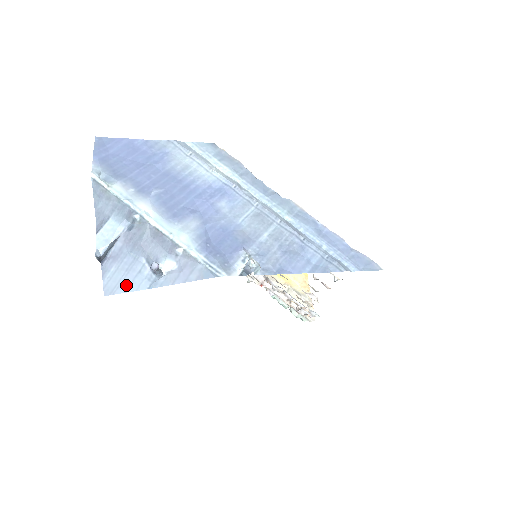
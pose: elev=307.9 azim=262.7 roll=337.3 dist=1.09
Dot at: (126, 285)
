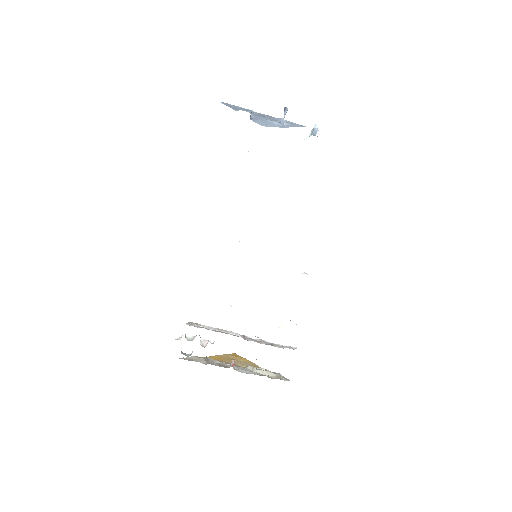
Dot at: (270, 125)
